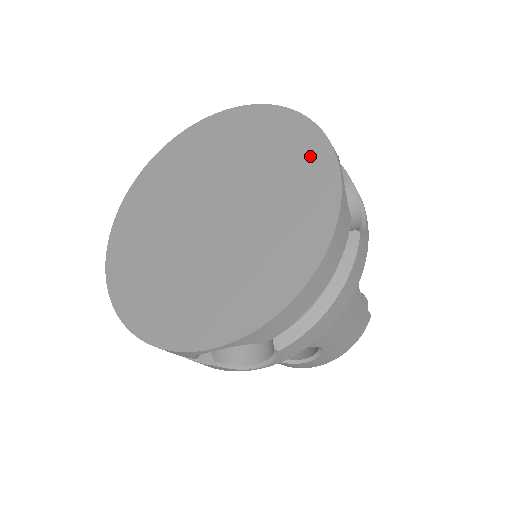
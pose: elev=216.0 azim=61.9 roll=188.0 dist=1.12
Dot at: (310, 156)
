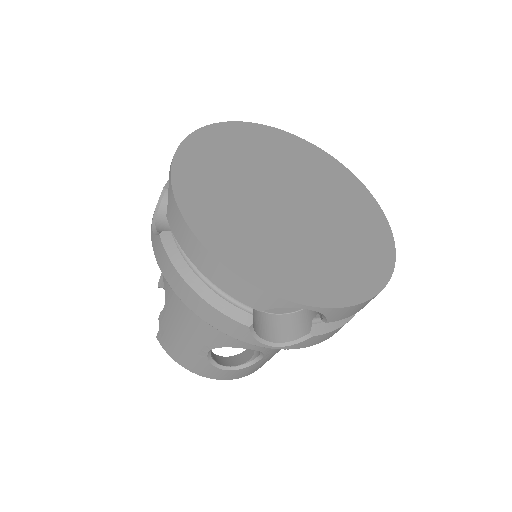
Dot at: (370, 209)
